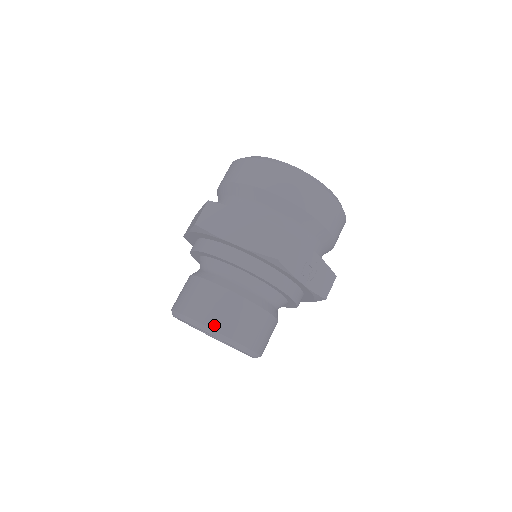
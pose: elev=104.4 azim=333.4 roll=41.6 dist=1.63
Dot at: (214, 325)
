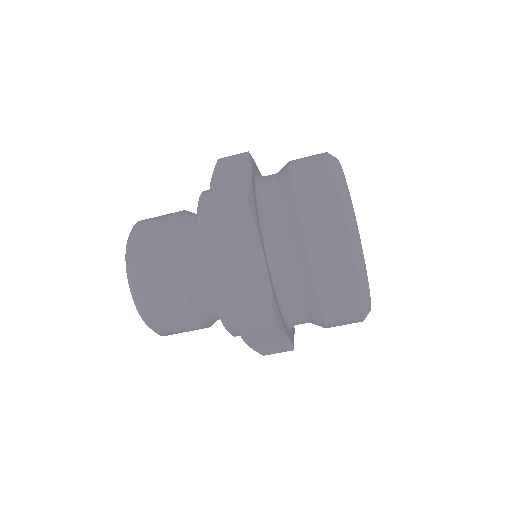
Dot at: occluded
